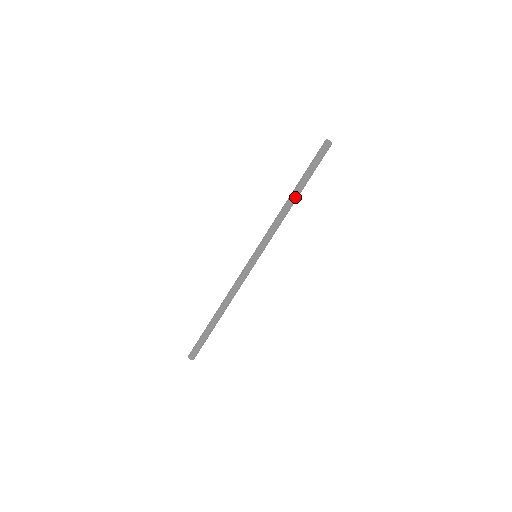
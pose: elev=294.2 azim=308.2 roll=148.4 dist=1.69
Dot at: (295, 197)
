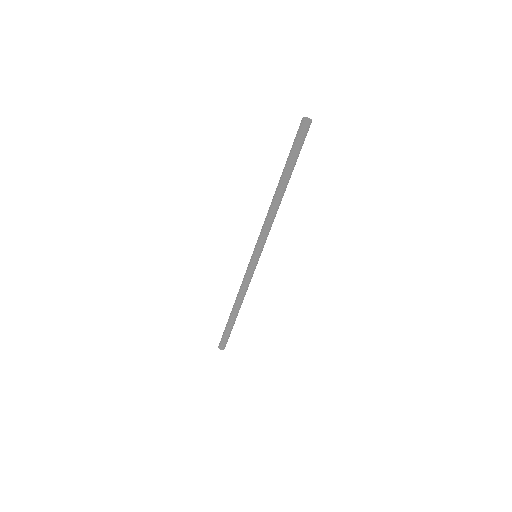
Dot at: (281, 193)
